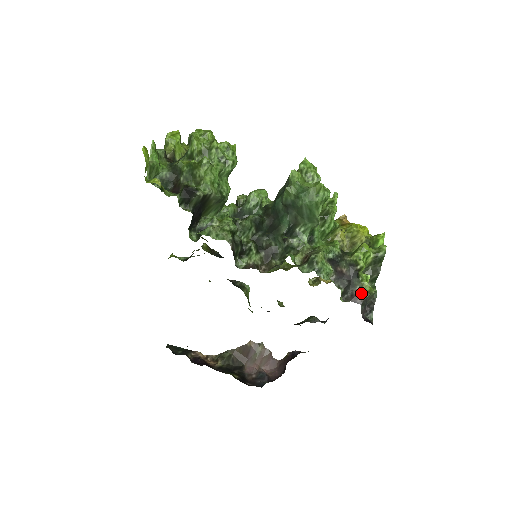
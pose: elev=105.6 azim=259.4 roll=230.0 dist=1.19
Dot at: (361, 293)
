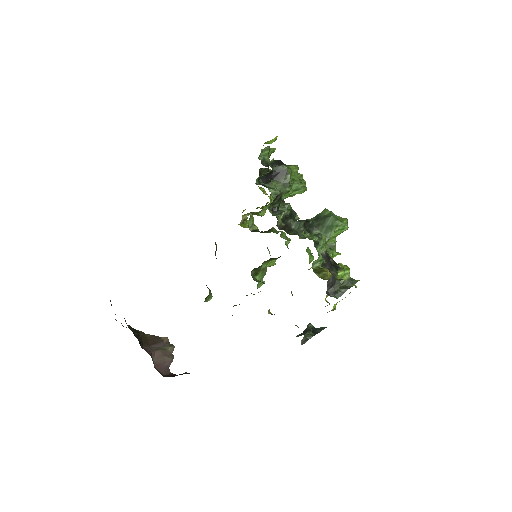
Dot at: (334, 275)
